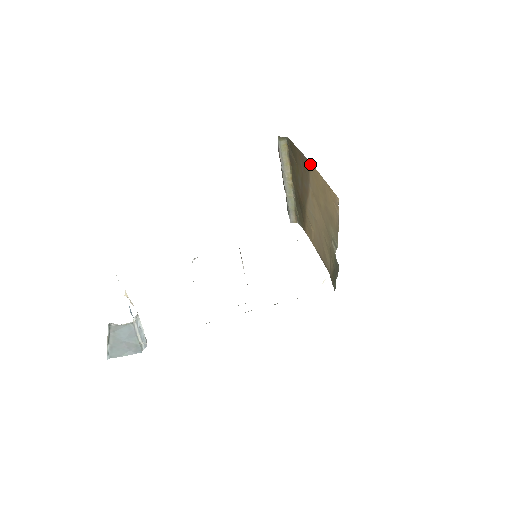
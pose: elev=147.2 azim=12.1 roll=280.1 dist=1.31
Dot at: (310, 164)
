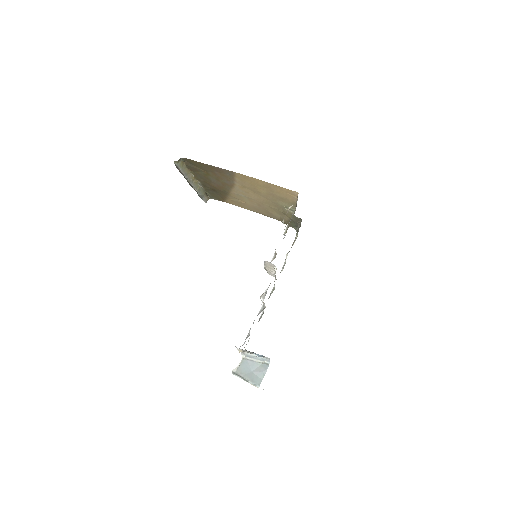
Dot at: (236, 174)
